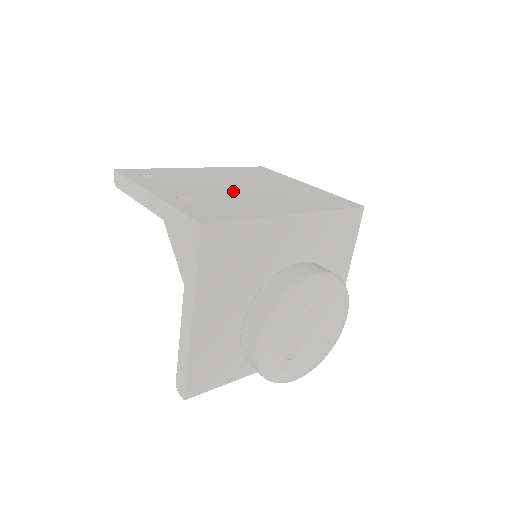
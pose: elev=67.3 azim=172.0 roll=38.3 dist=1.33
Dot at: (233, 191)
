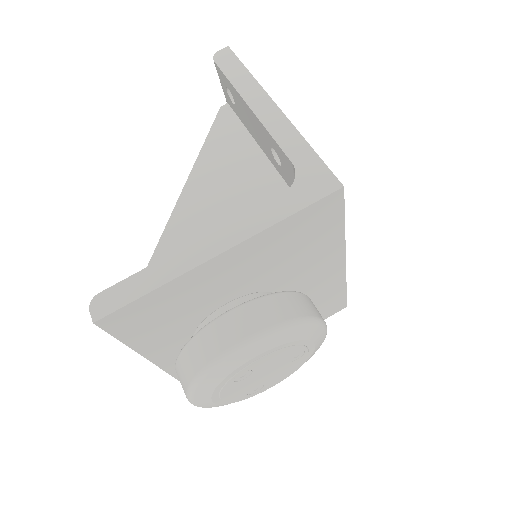
Dot at: occluded
